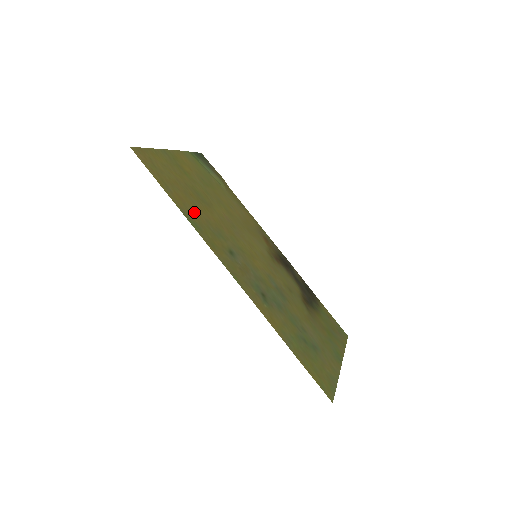
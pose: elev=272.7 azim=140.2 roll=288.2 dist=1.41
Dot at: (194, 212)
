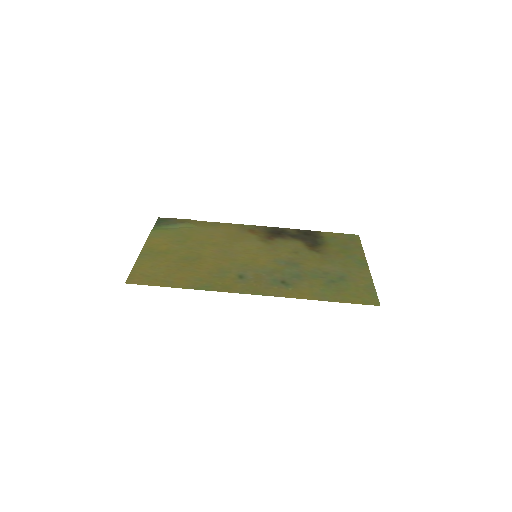
Dot at: (197, 278)
